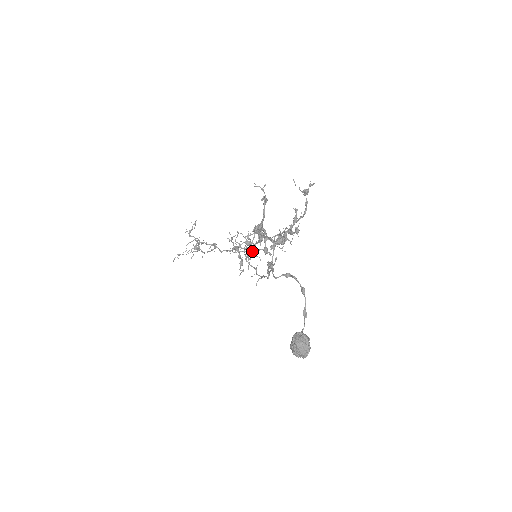
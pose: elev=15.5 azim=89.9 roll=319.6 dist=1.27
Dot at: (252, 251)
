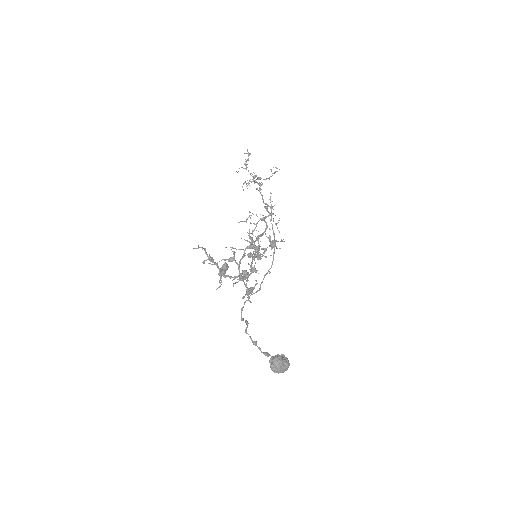
Dot at: (250, 254)
